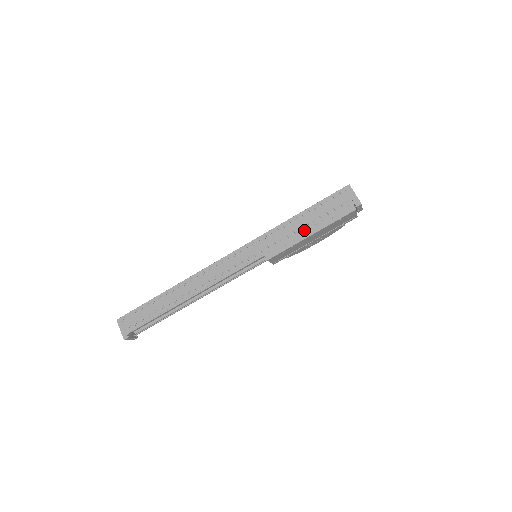
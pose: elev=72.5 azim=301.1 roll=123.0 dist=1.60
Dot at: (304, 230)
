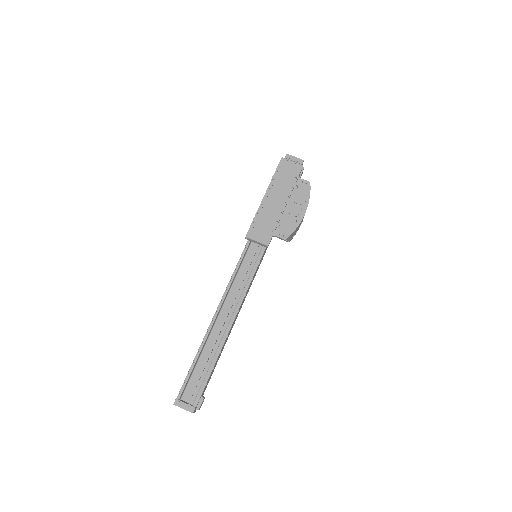
Dot at: occluded
